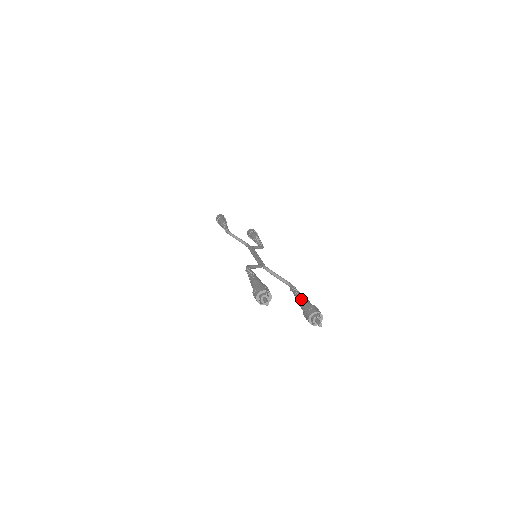
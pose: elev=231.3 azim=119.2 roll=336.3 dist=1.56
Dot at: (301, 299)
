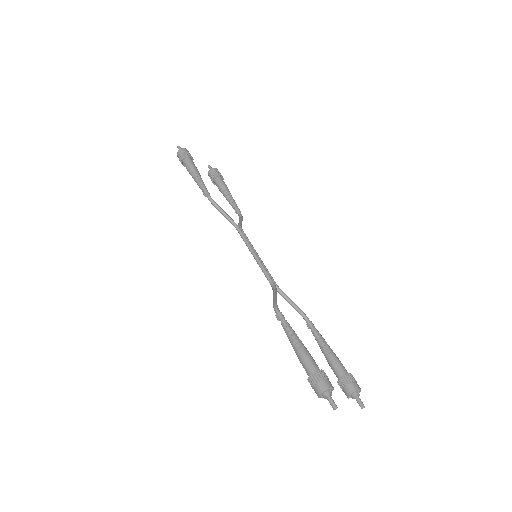
Dot at: (332, 357)
